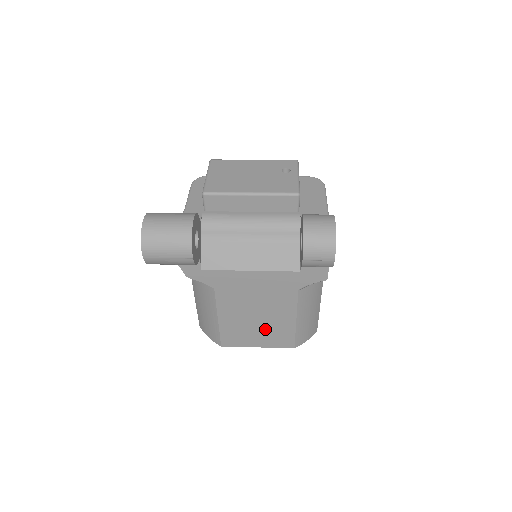
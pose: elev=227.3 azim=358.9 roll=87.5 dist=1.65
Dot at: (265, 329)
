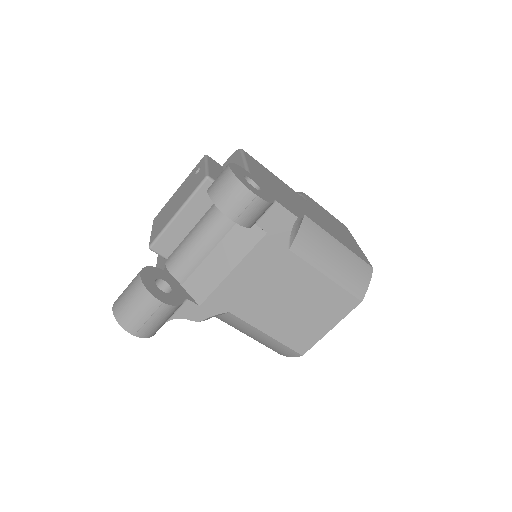
Dot at: (313, 308)
